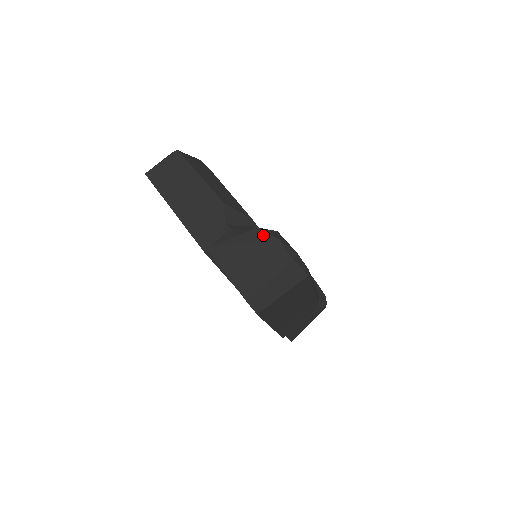
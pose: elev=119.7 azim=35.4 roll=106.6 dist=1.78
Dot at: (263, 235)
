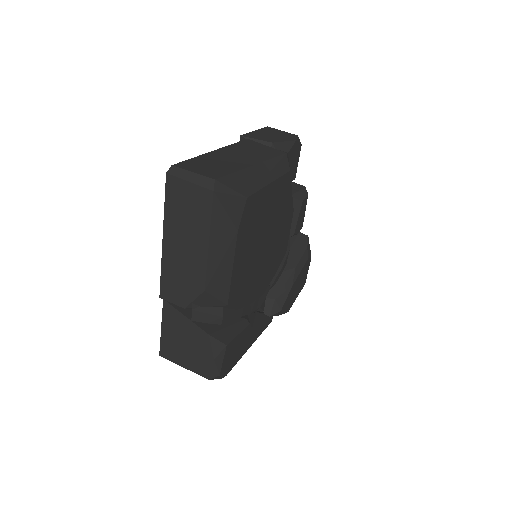
Dot at: (207, 345)
